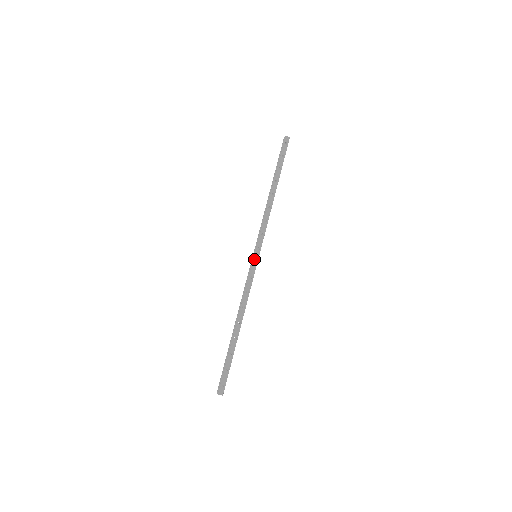
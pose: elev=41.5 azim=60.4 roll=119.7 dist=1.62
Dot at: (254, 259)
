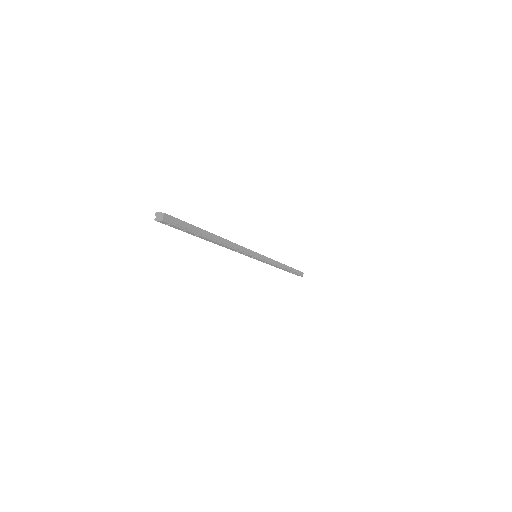
Dot at: occluded
